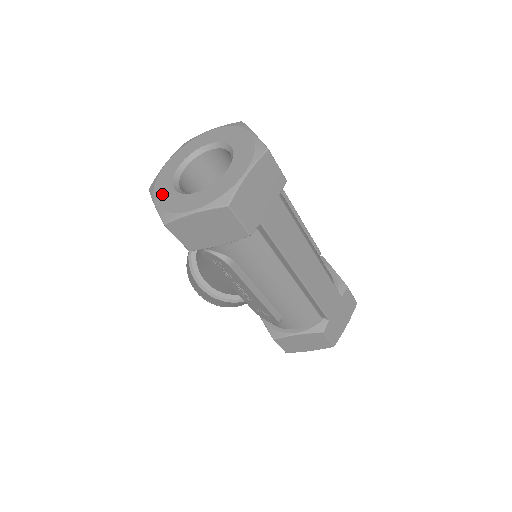
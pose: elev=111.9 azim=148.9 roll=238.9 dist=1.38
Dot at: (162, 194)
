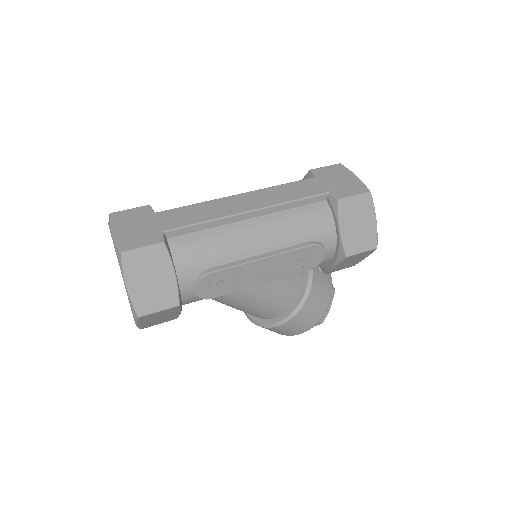
Dot at: occluded
